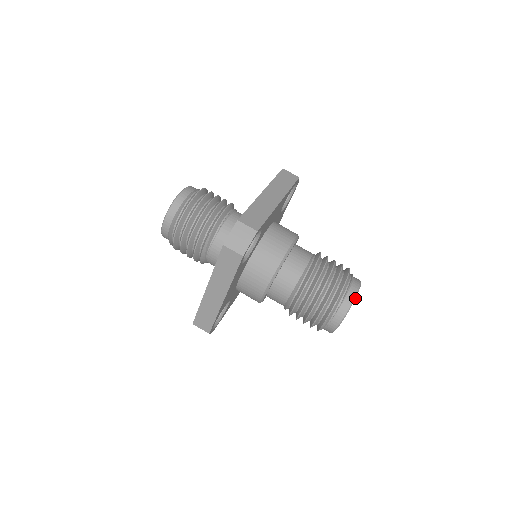
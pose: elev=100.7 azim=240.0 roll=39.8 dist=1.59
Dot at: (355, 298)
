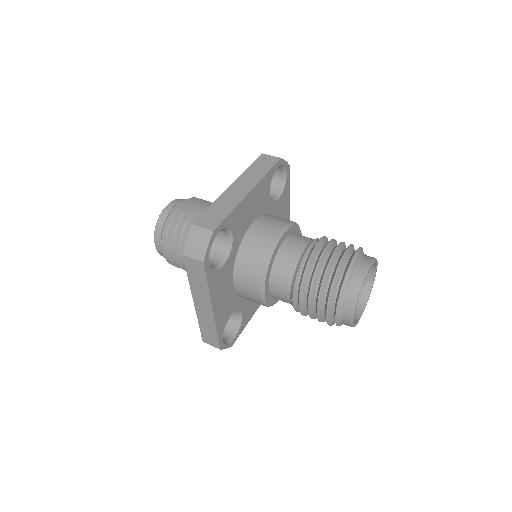
Dot at: (377, 262)
